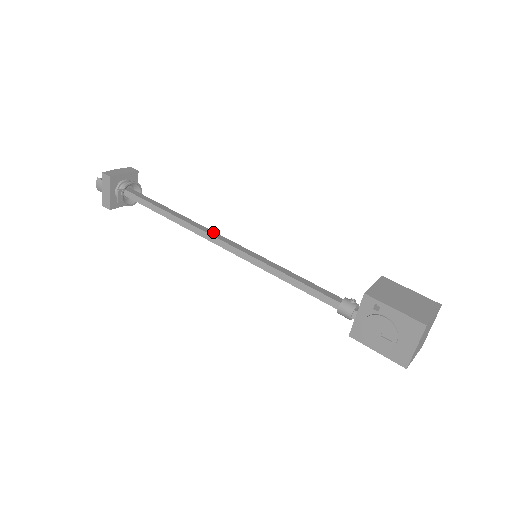
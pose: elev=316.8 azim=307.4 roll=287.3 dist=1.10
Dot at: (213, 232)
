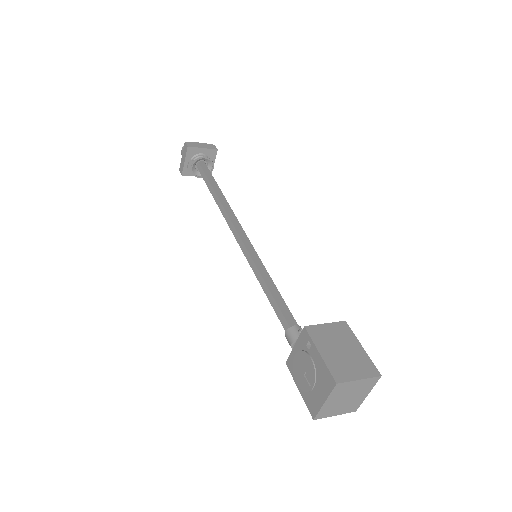
Dot at: (237, 222)
